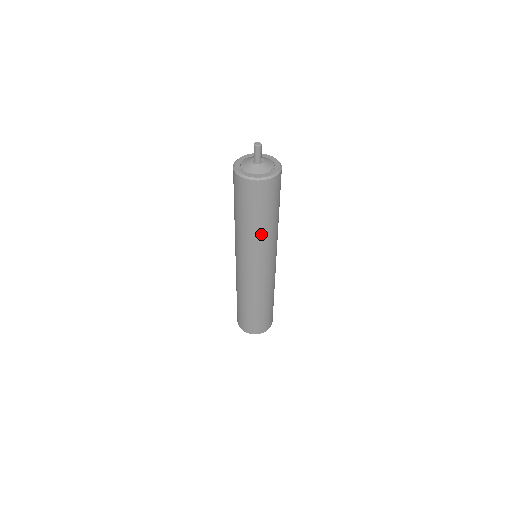
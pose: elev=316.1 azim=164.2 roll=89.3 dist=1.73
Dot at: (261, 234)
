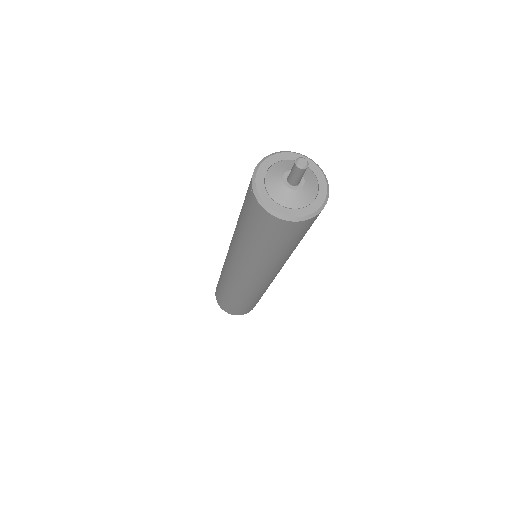
Dot at: occluded
